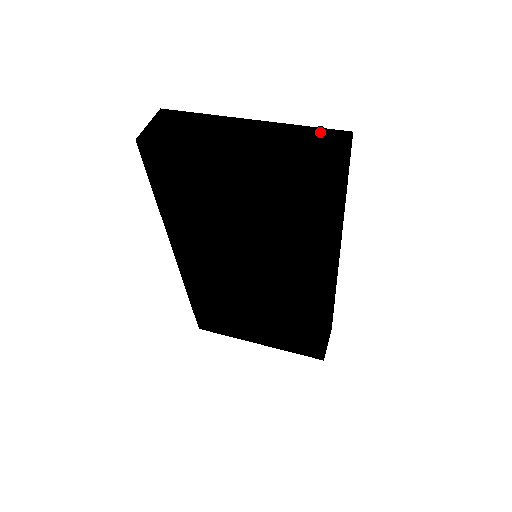
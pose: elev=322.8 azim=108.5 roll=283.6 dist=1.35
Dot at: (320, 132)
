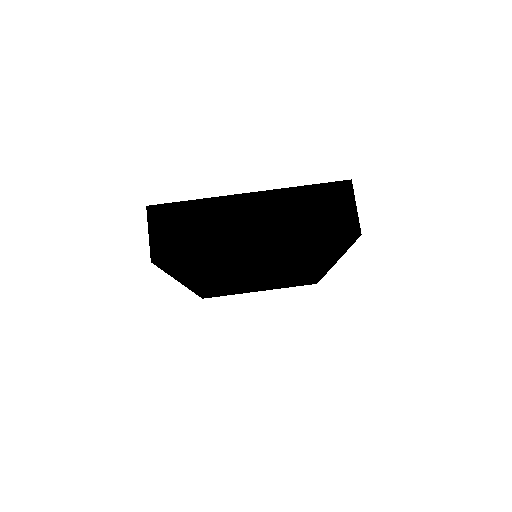
Dot at: (322, 190)
